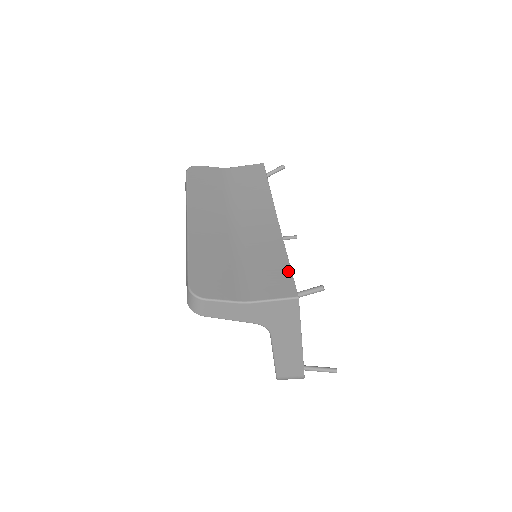
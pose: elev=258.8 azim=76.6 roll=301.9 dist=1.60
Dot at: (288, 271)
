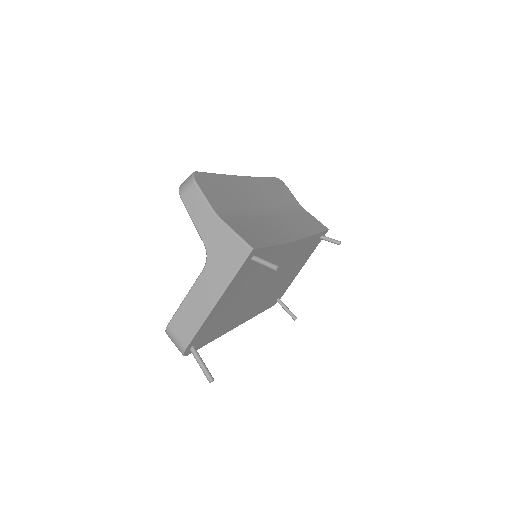
Dot at: (266, 243)
